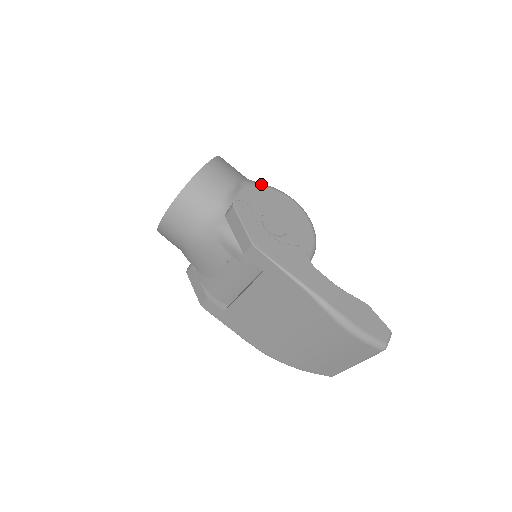
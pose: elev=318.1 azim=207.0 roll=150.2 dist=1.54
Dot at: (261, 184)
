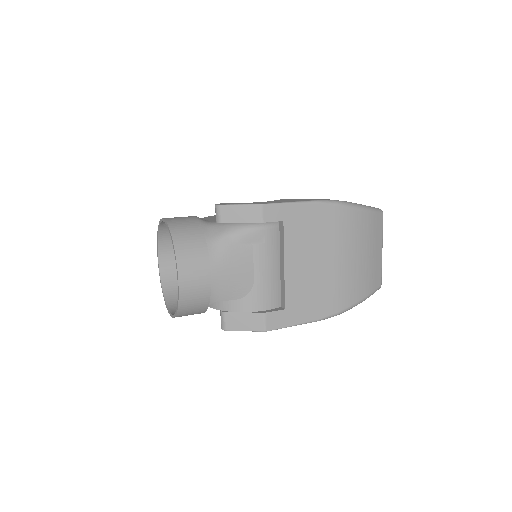
Dot at: occluded
